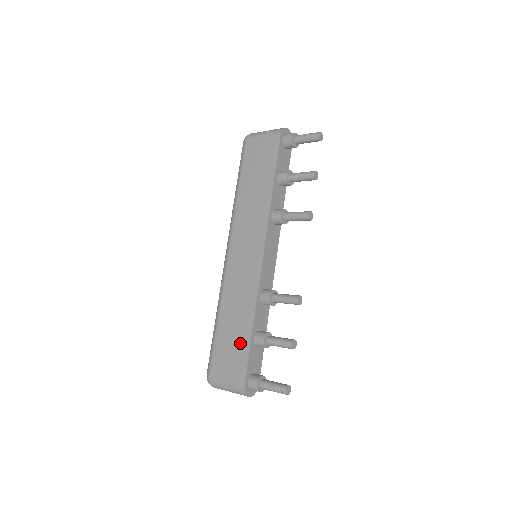
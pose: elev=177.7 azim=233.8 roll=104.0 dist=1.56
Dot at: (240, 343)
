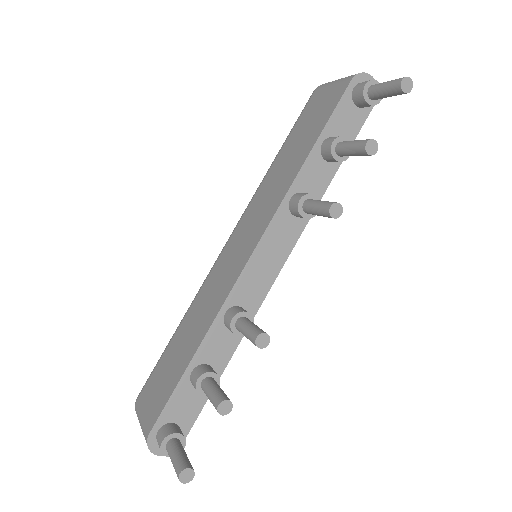
Dot at: (175, 370)
